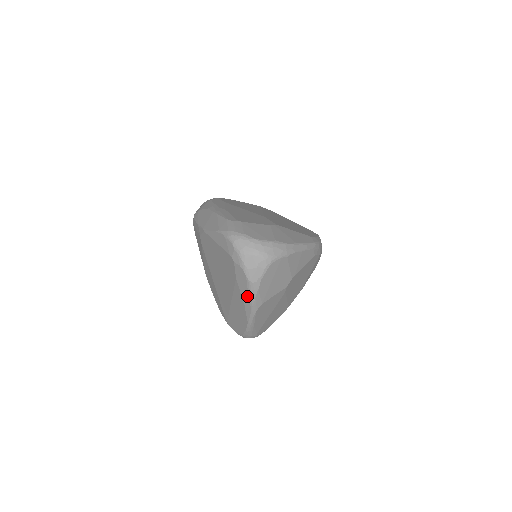
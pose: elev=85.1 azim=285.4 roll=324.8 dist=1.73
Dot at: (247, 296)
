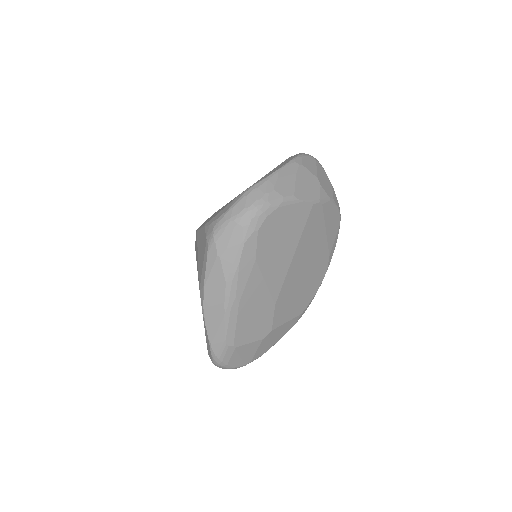
Dot at: occluded
